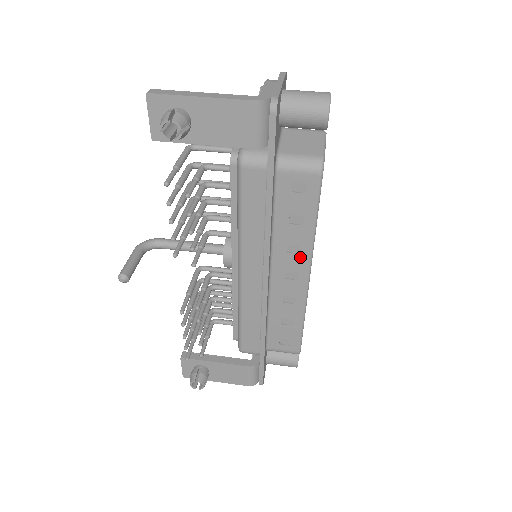
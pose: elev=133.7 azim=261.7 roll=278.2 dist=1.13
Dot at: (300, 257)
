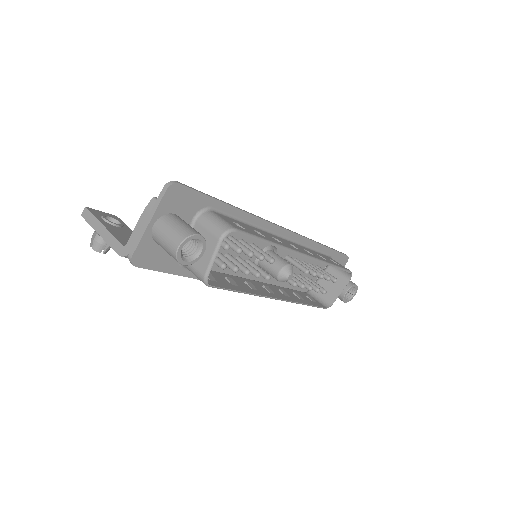
Dot at: occluded
